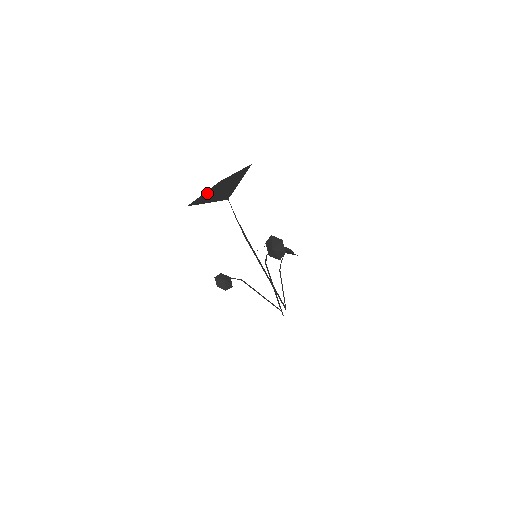
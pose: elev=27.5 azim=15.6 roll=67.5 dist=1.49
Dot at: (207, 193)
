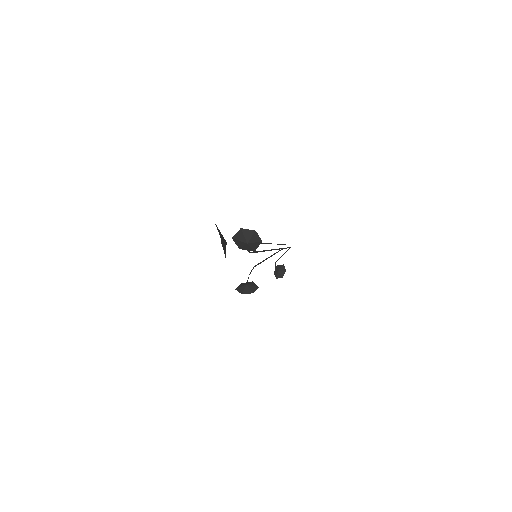
Dot at: occluded
